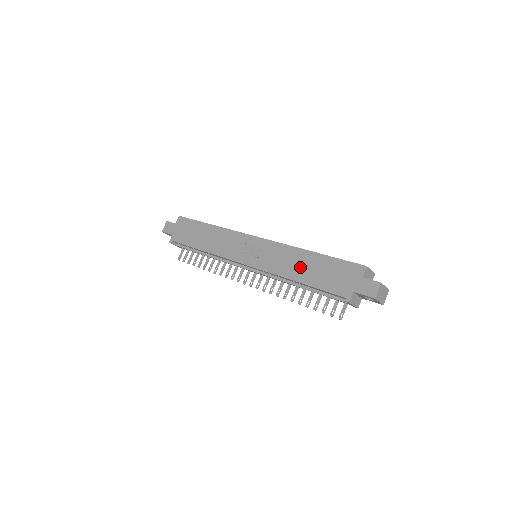
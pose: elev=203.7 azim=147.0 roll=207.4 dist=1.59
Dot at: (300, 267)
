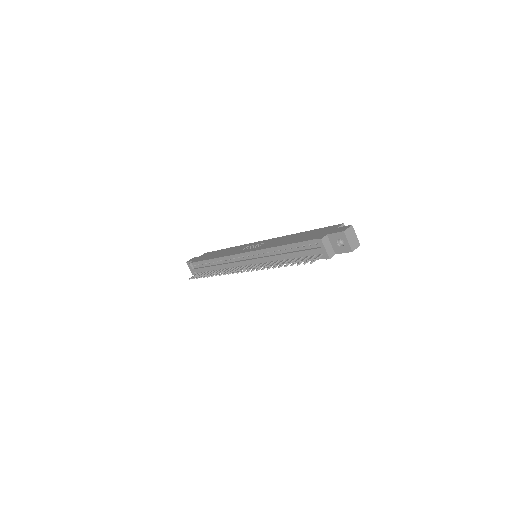
Dot at: (289, 239)
